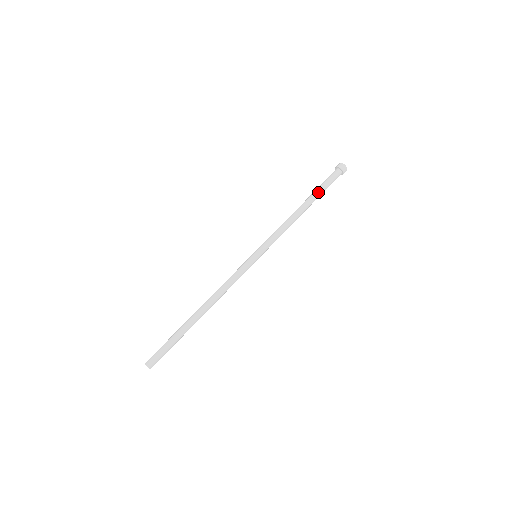
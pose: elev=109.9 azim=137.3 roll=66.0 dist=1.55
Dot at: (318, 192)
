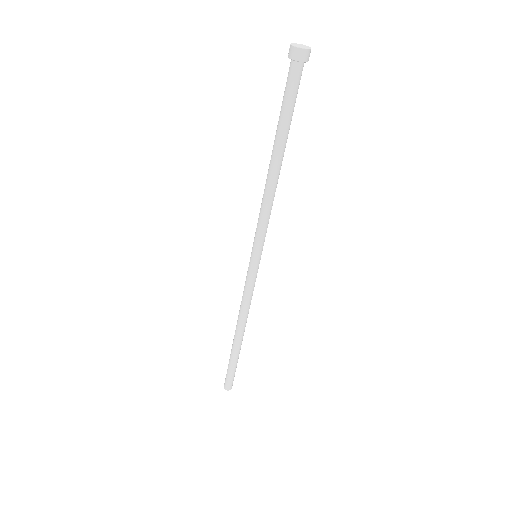
Dot at: (287, 128)
